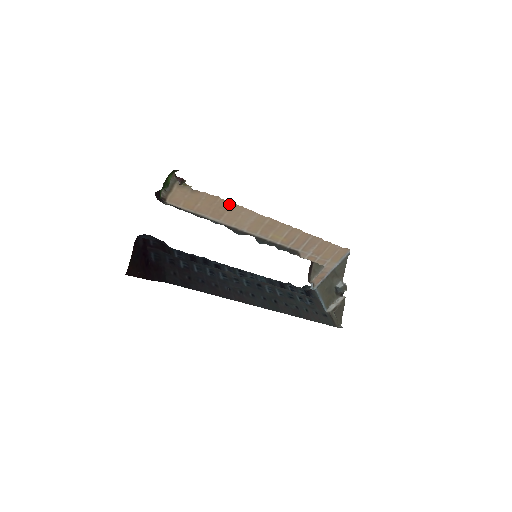
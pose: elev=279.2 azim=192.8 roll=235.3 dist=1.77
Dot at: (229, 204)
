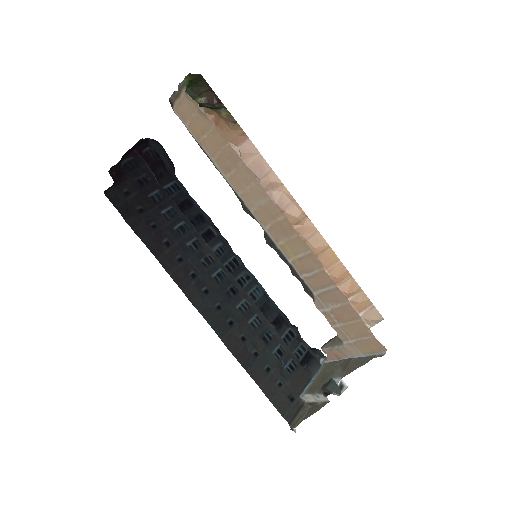
Dot at: (239, 159)
